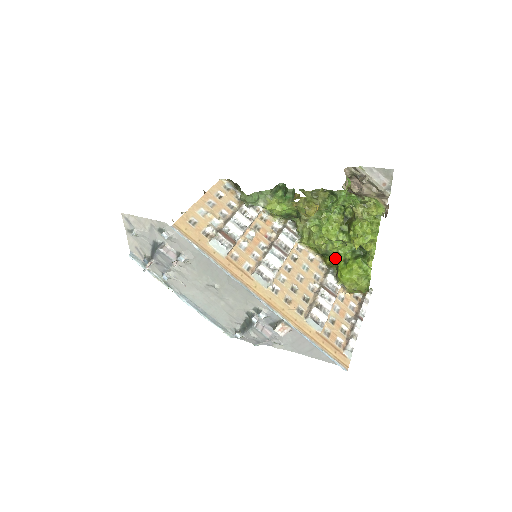
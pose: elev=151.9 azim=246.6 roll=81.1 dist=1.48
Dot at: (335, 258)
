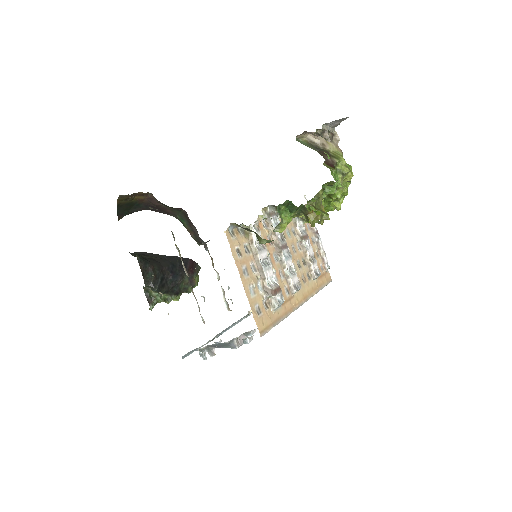
Dot at: occluded
